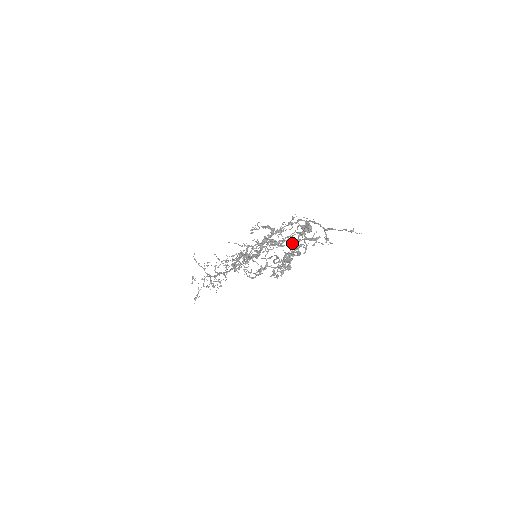
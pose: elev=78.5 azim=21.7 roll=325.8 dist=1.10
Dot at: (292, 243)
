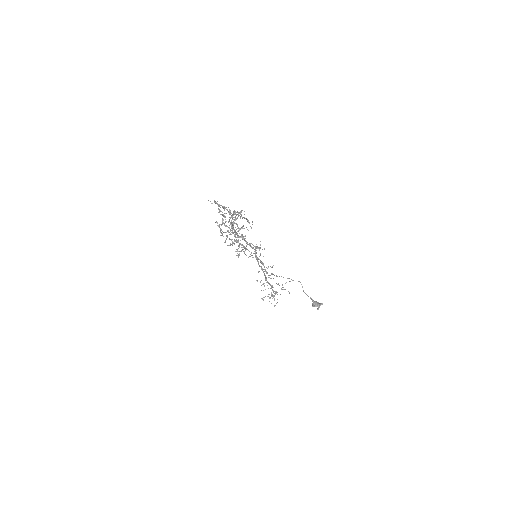
Dot at: (233, 223)
